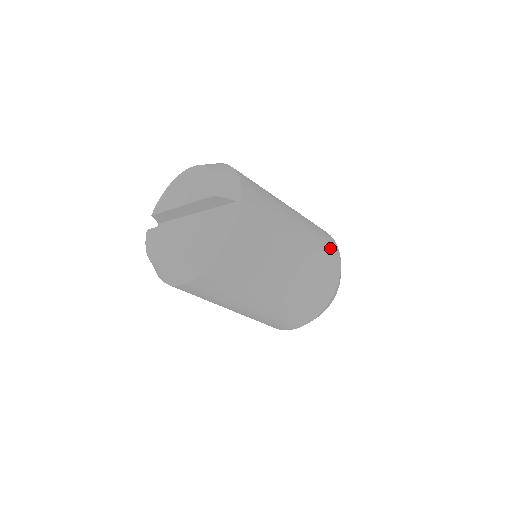
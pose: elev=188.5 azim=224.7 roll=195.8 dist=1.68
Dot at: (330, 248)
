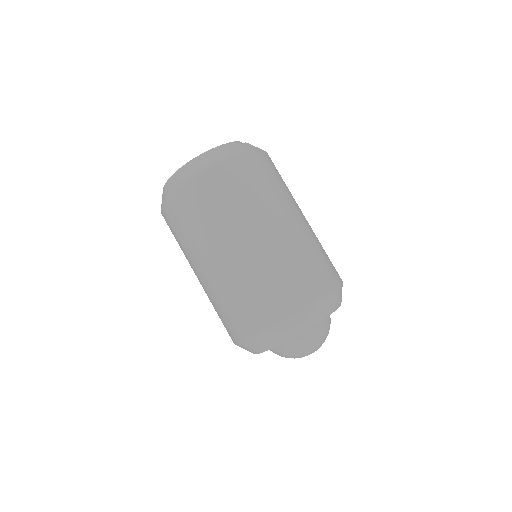
Dot at: occluded
